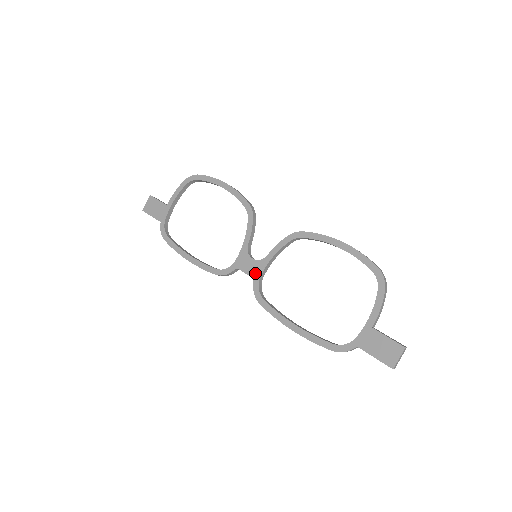
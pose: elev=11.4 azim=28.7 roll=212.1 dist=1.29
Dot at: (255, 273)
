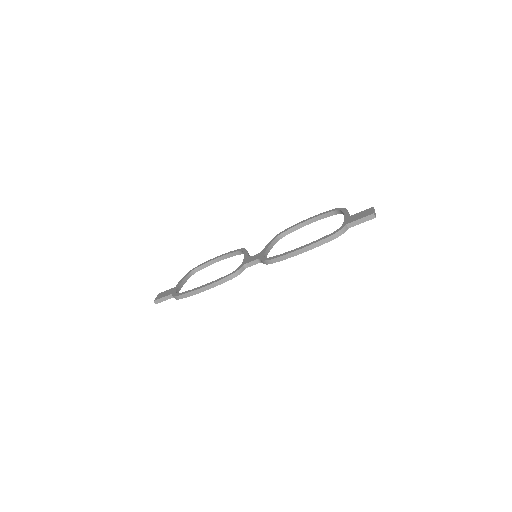
Dot at: (259, 256)
